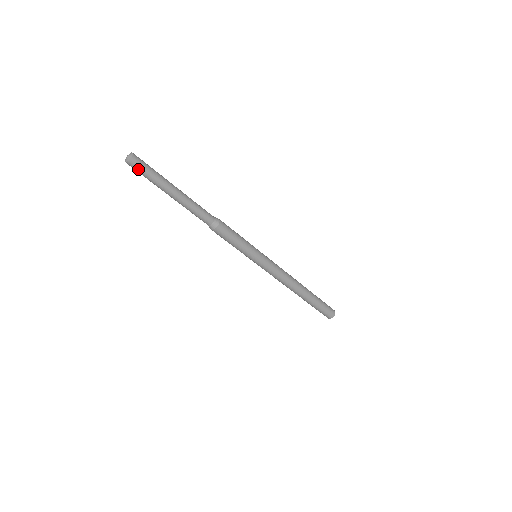
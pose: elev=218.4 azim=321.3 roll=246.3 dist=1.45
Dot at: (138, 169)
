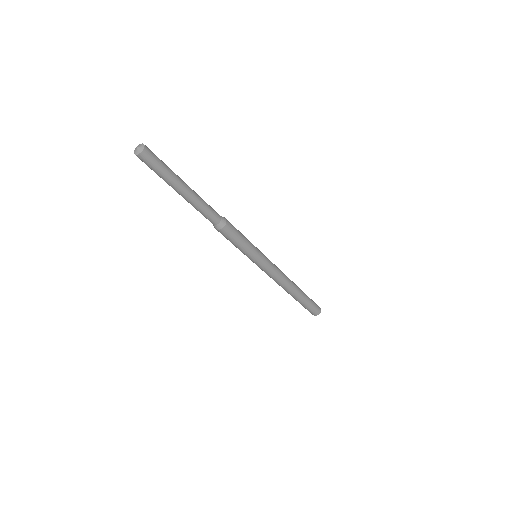
Dot at: (146, 164)
